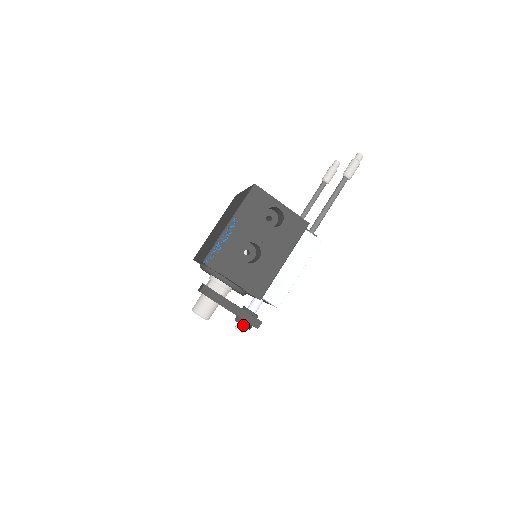
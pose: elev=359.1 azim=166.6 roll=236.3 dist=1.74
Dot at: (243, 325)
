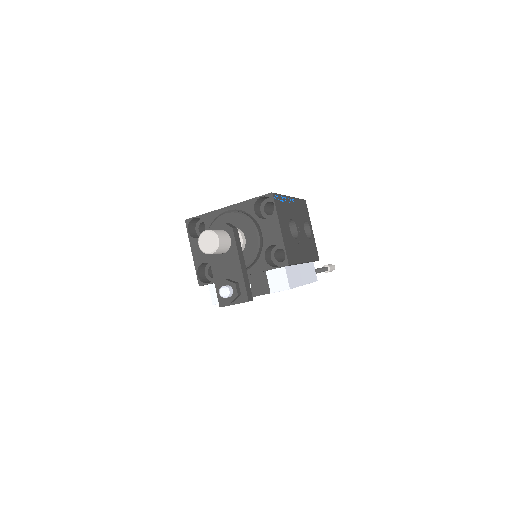
Dot at: (237, 287)
